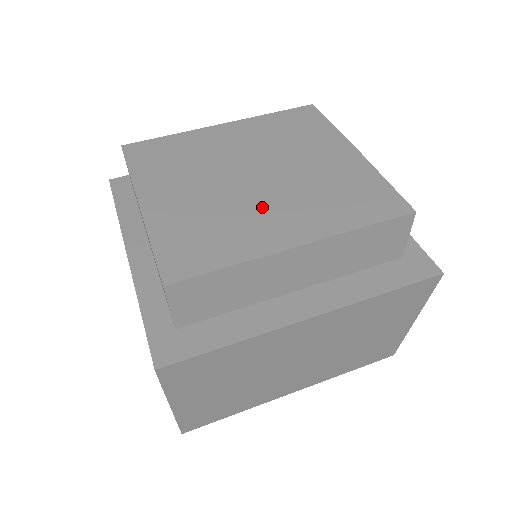
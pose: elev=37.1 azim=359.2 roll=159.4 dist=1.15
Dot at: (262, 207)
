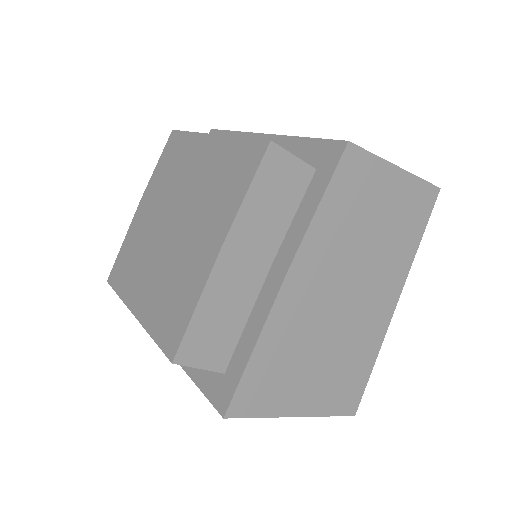
Dot at: (150, 264)
